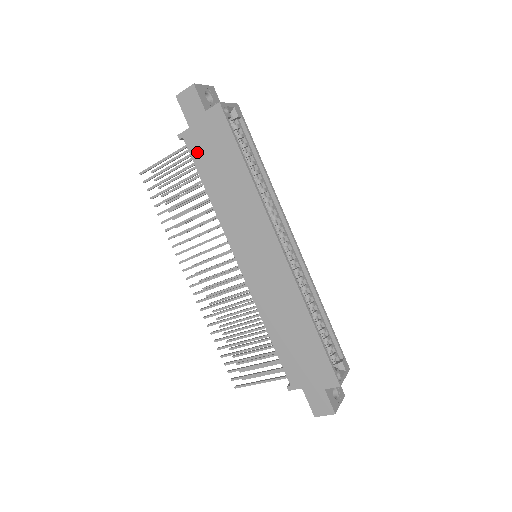
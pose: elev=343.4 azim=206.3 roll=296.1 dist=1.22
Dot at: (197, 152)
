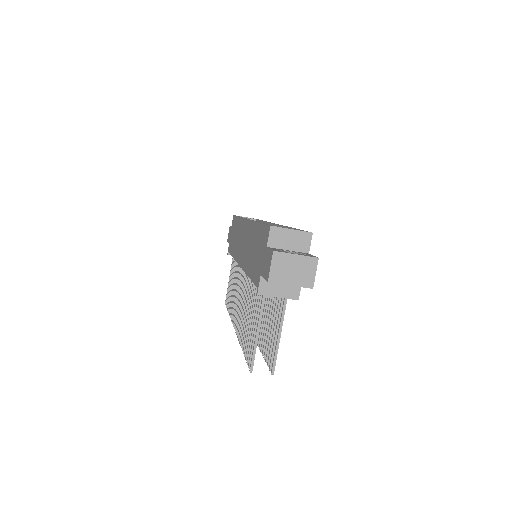
Dot at: (230, 247)
